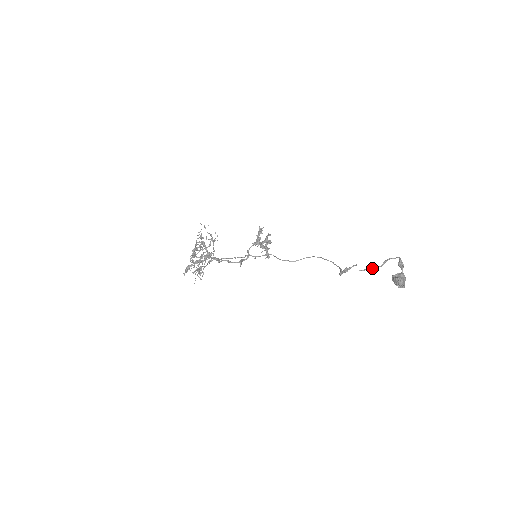
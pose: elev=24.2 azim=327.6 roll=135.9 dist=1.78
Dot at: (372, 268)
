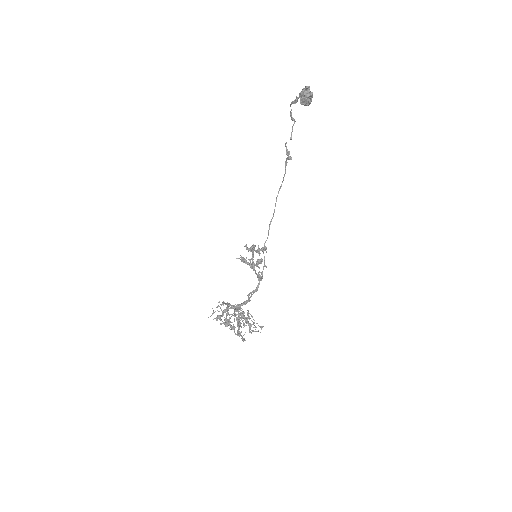
Dot at: (292, 128)
